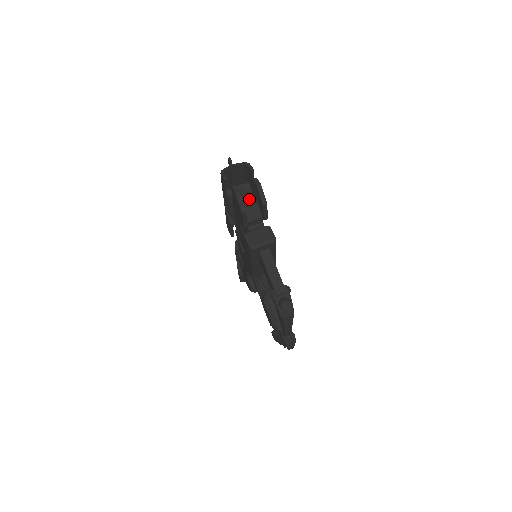
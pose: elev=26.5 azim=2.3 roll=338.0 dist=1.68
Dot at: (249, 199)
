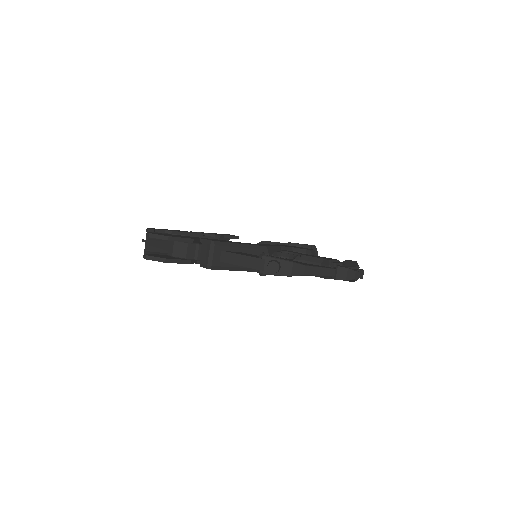
Dot at: (170, 246)
